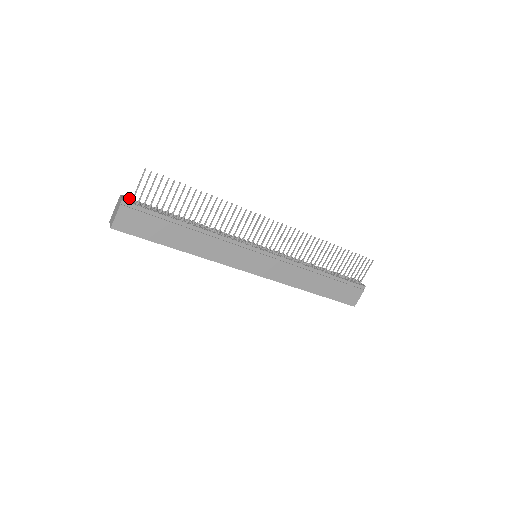
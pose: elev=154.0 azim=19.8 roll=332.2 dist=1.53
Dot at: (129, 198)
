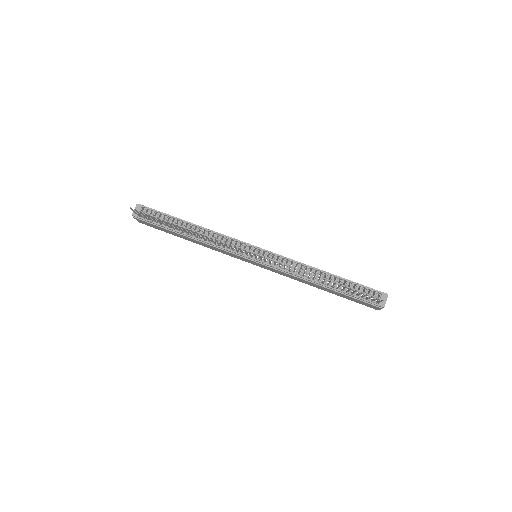
Dot at: (143, 206)
